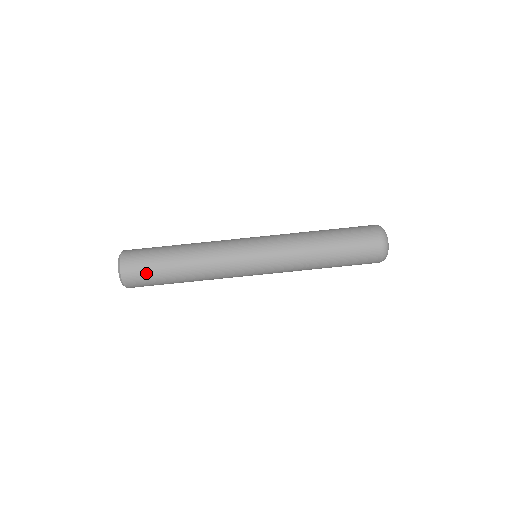
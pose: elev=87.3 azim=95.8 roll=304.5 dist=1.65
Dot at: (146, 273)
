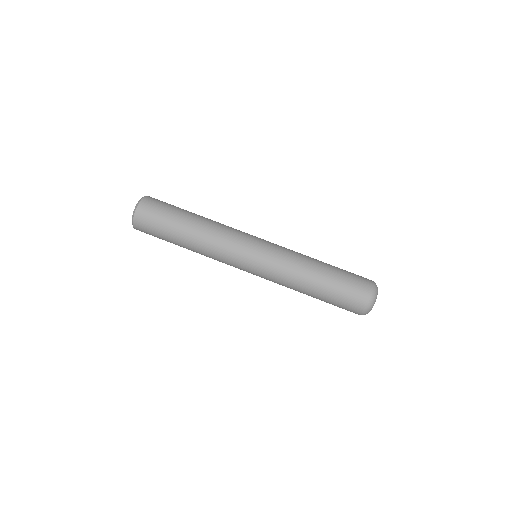
Dot at: (155, 226)
